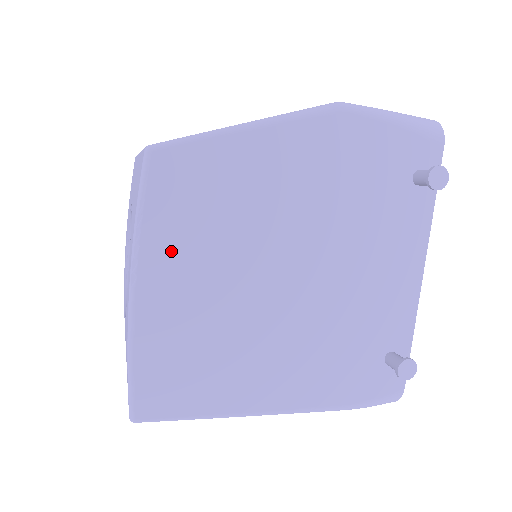
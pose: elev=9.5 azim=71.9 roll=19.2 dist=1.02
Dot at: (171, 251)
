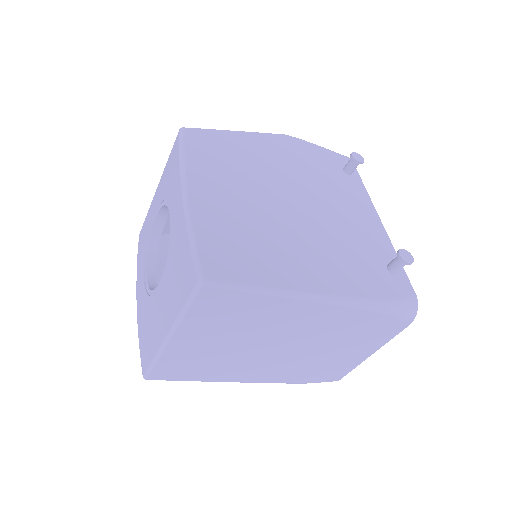
Dot at: (207, 175)
